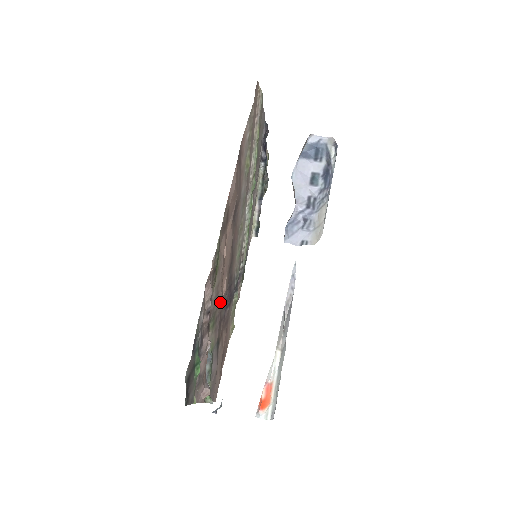
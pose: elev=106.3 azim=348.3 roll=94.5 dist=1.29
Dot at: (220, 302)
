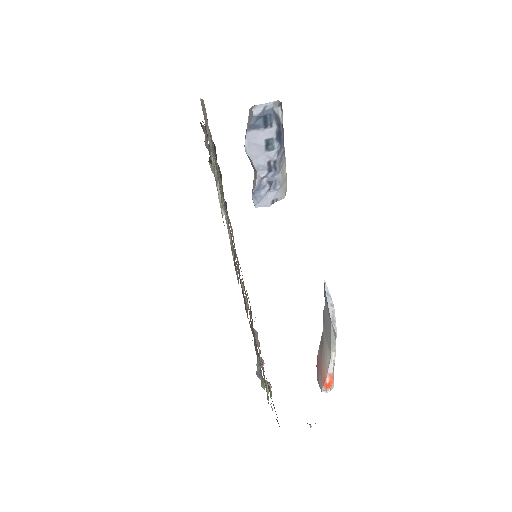
Dot at: occluded
